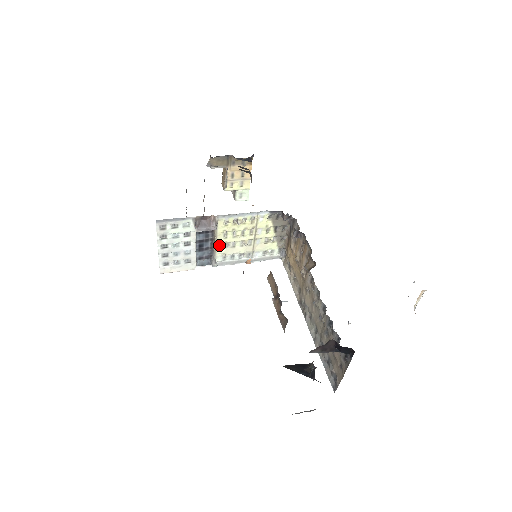
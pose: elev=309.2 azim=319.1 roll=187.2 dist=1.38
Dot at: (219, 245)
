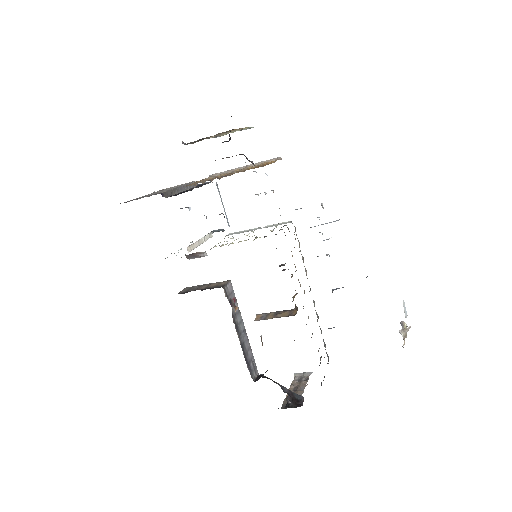
Dot at: occluded
